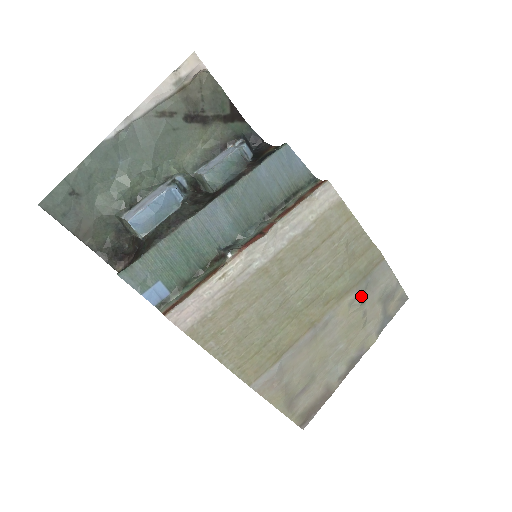
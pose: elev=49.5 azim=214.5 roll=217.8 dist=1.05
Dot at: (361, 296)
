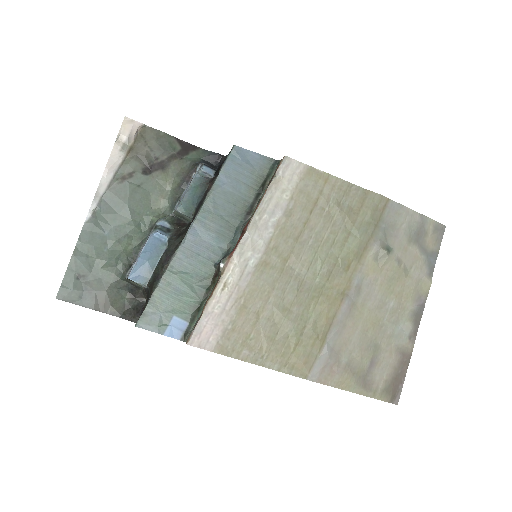
Dot at: (384, 246)
